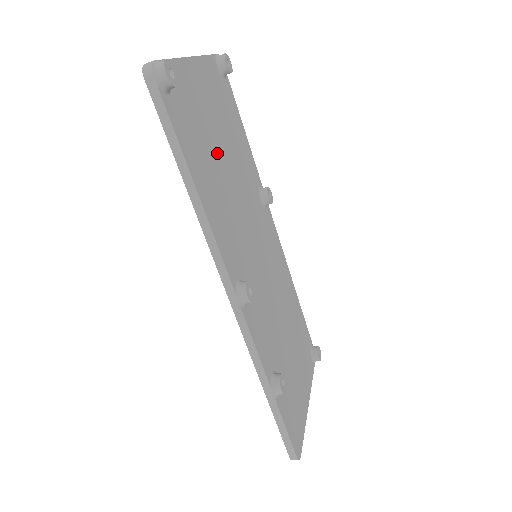
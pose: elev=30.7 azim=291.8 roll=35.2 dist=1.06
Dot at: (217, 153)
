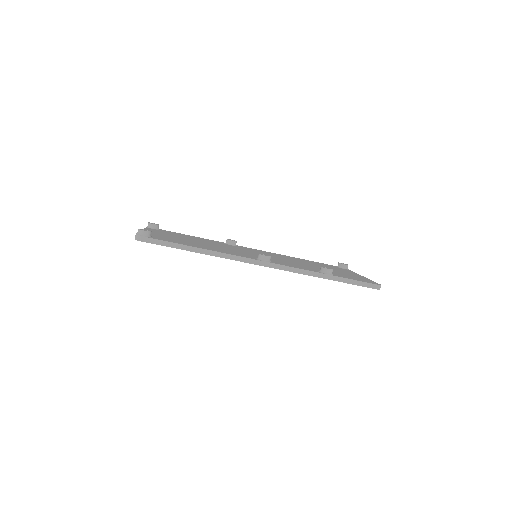
Dot at: occluded
